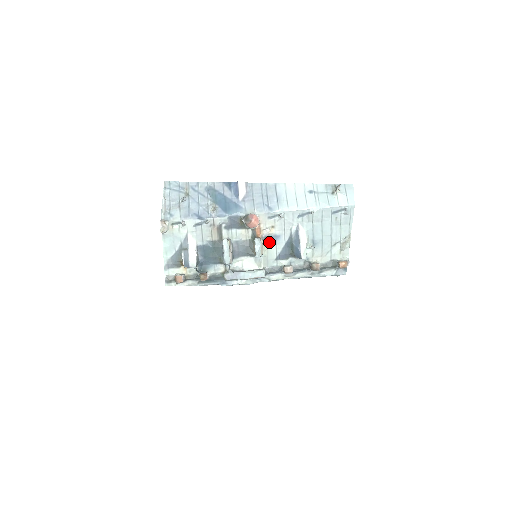
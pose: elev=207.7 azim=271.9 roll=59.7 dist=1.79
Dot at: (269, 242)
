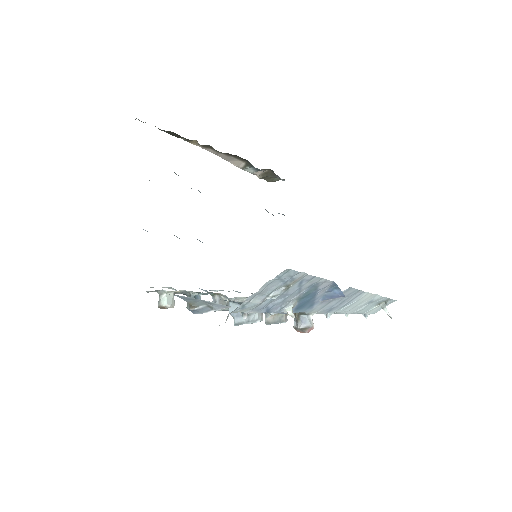
Dot at: occluded
